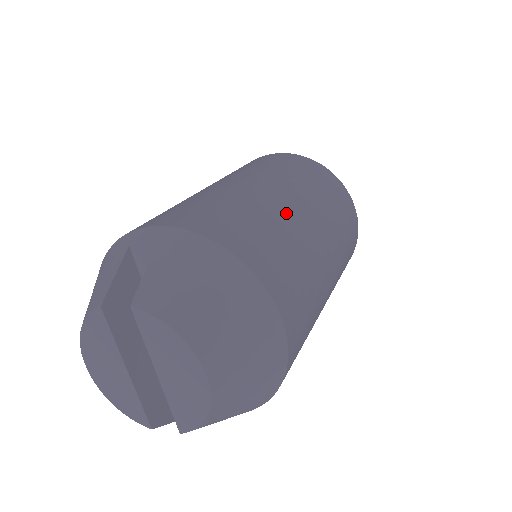
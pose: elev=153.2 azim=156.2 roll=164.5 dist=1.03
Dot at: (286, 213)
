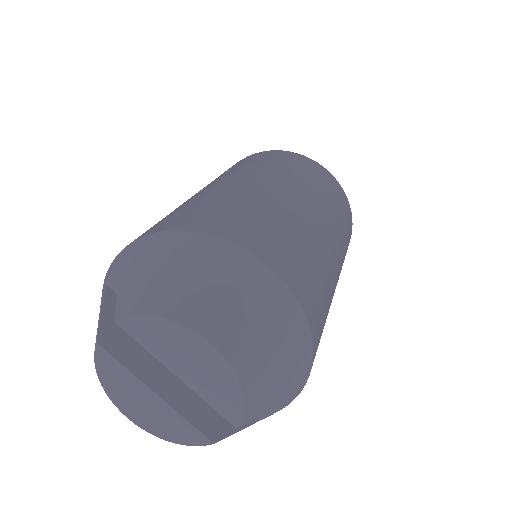
Dot at: (238, 189)
